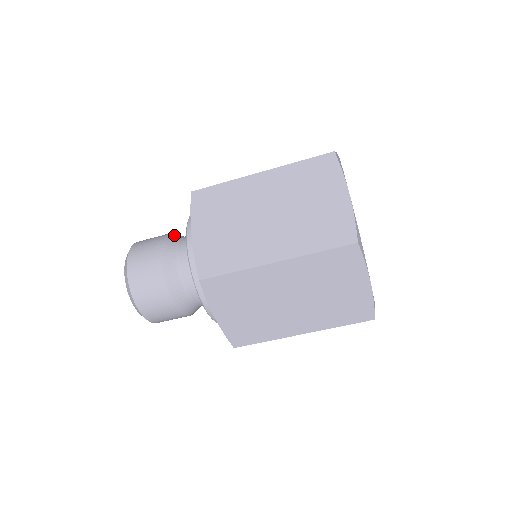
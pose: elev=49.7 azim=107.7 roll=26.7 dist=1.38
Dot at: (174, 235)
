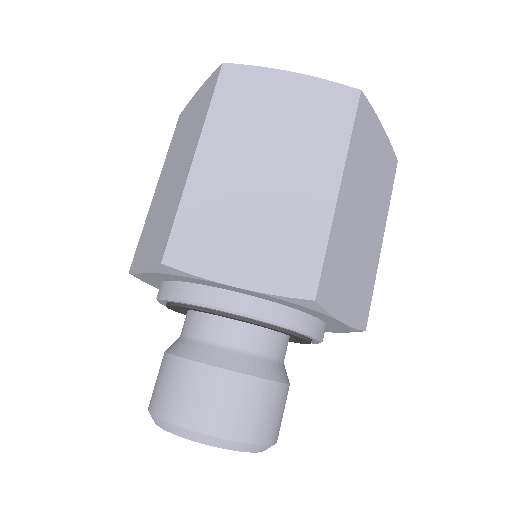
Dot at: occluded
